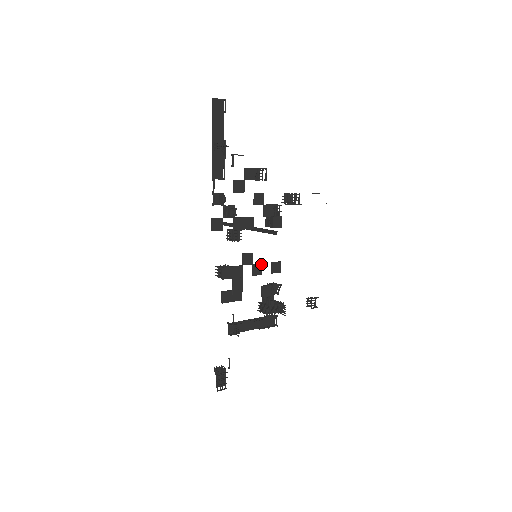
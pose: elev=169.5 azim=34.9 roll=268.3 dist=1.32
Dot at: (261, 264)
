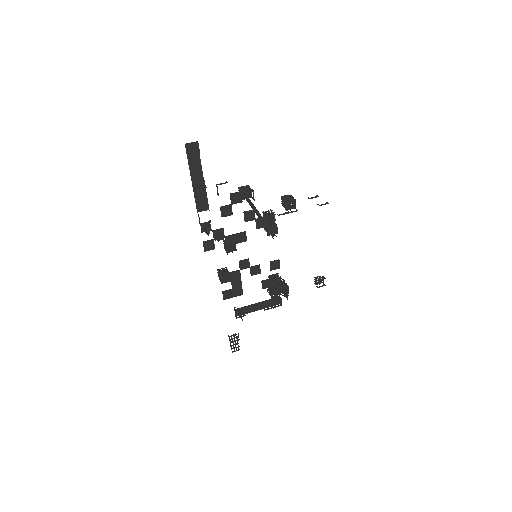
Dot at: (259, 266)
